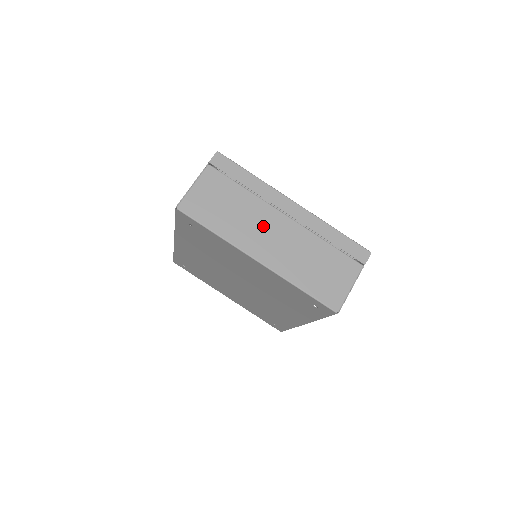
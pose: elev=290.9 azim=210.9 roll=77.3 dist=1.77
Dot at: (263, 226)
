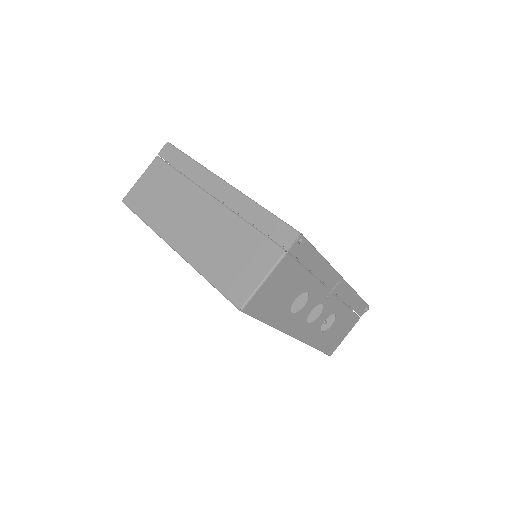
Dot at: (187, 211)
